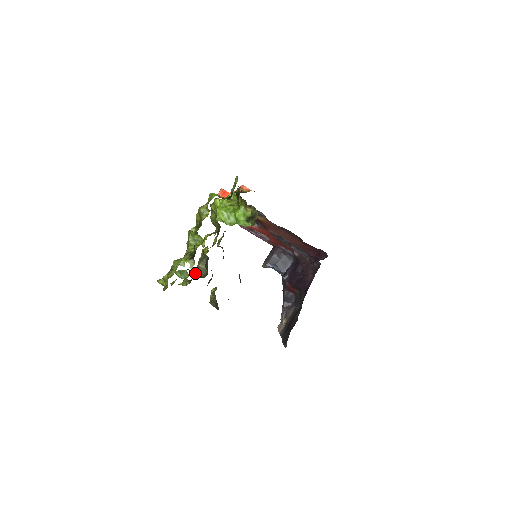
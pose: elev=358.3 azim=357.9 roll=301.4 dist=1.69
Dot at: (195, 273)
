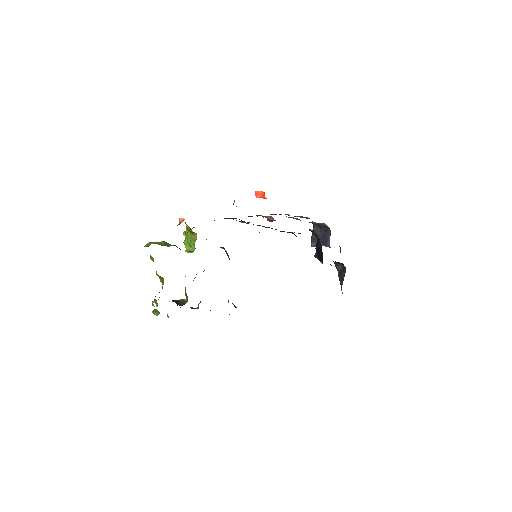
Dot at: (186, 300)
